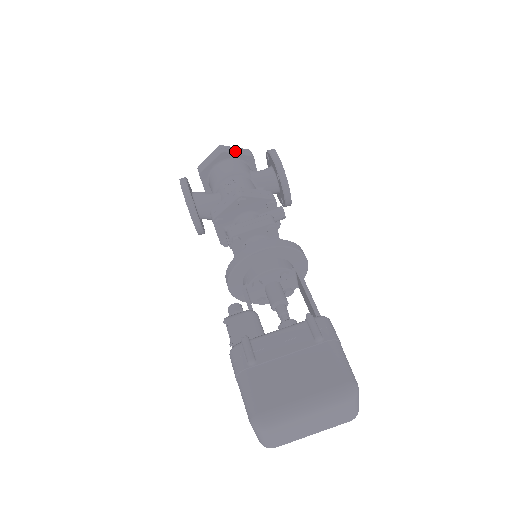
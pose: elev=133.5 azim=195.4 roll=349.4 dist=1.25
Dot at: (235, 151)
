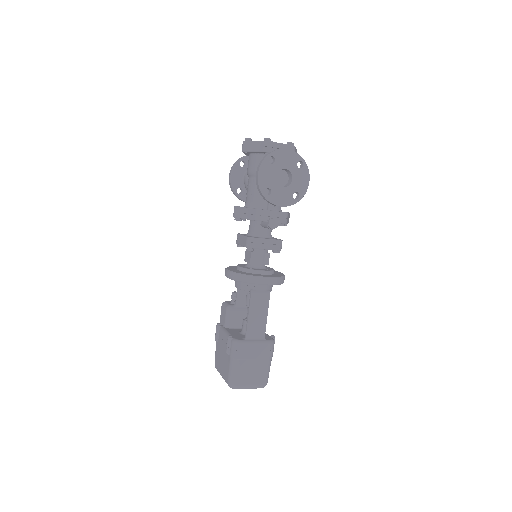
Dot at: (251, 148)
